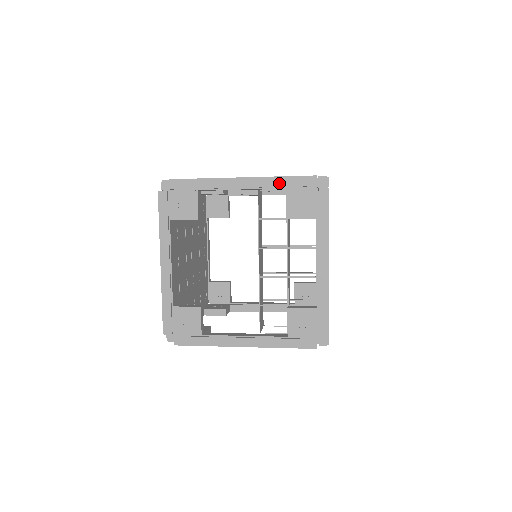
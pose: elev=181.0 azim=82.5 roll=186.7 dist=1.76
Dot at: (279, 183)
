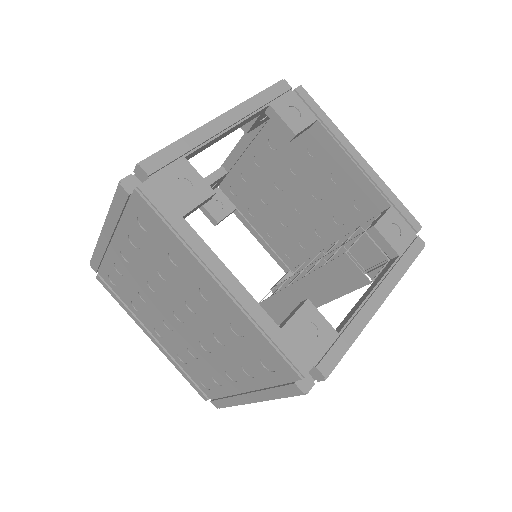
Dot at: occluded
